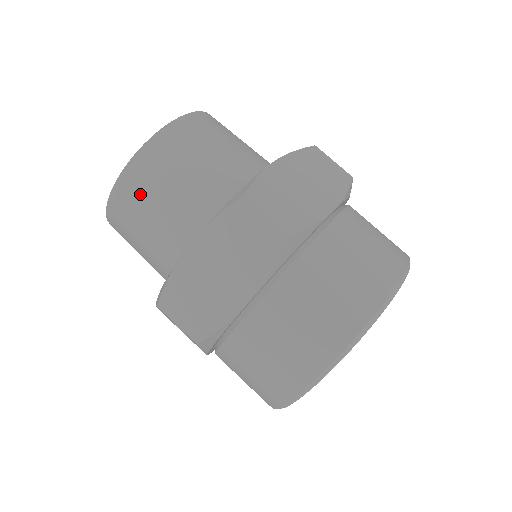
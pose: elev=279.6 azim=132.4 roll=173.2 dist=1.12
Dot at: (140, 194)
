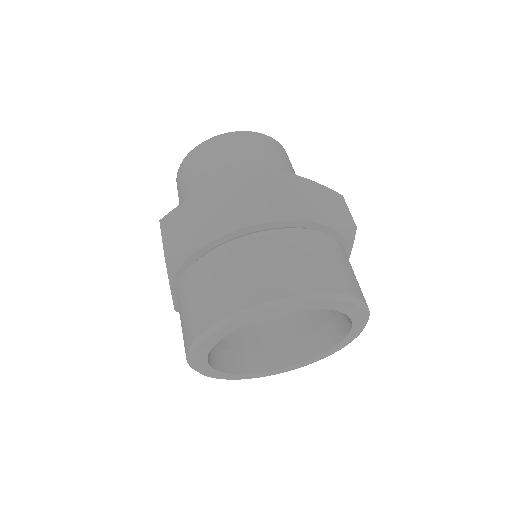
Dot at: (267, 147)
